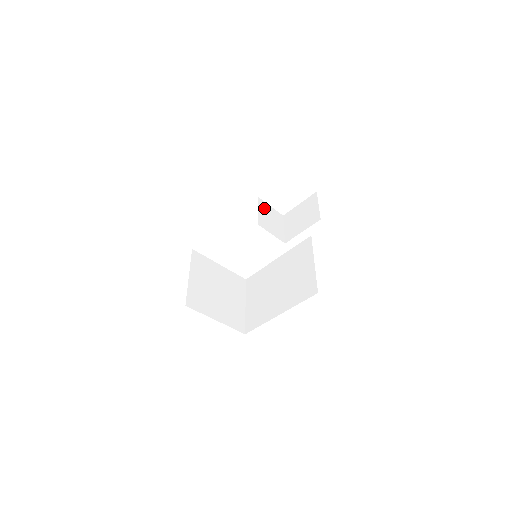
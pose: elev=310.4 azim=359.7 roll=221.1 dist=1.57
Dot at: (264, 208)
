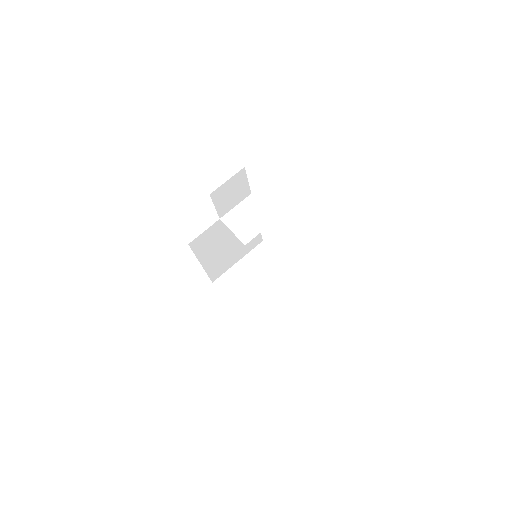
Dot at: (249, 206)
